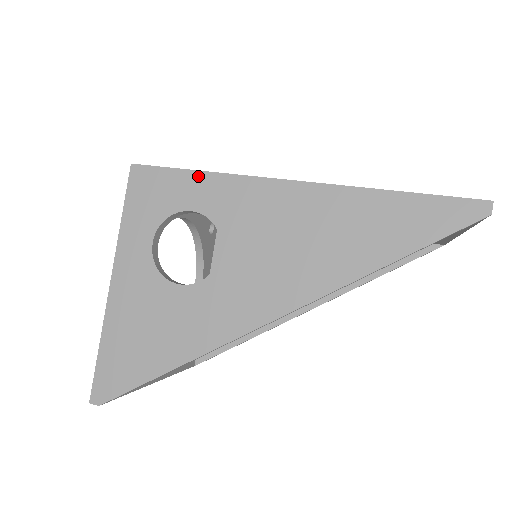
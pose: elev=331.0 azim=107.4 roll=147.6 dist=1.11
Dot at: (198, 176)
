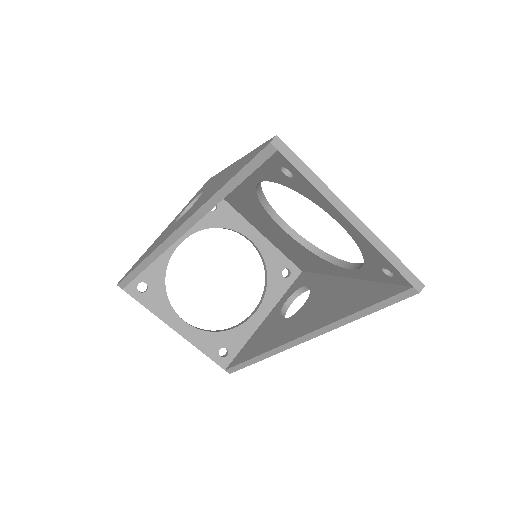
Dot at: occluded
